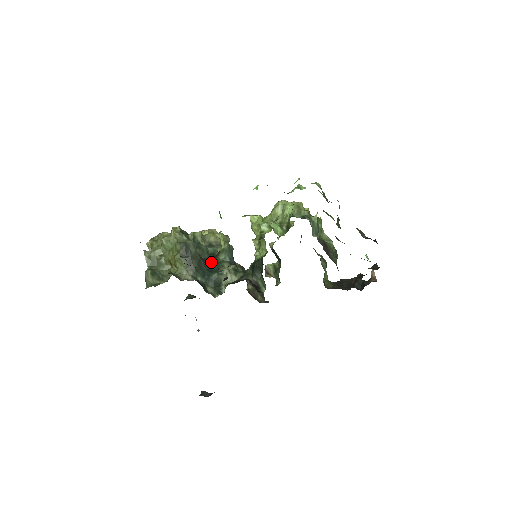
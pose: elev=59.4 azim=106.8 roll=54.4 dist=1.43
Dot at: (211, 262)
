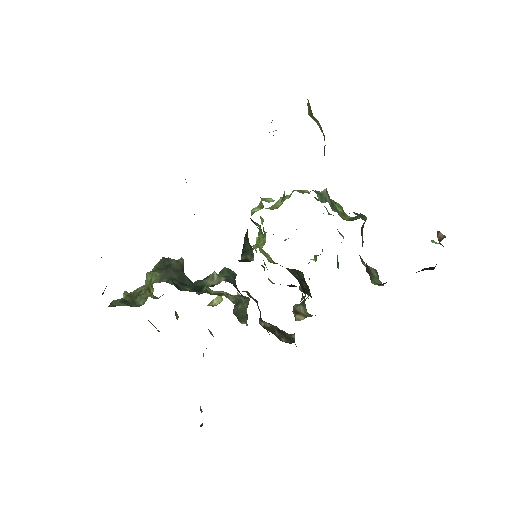
Dot at: occluded
